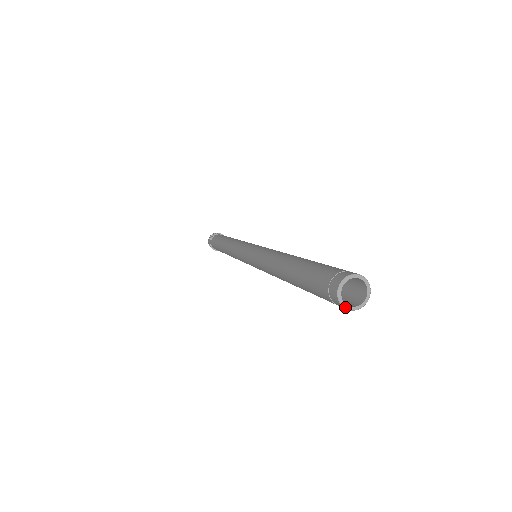
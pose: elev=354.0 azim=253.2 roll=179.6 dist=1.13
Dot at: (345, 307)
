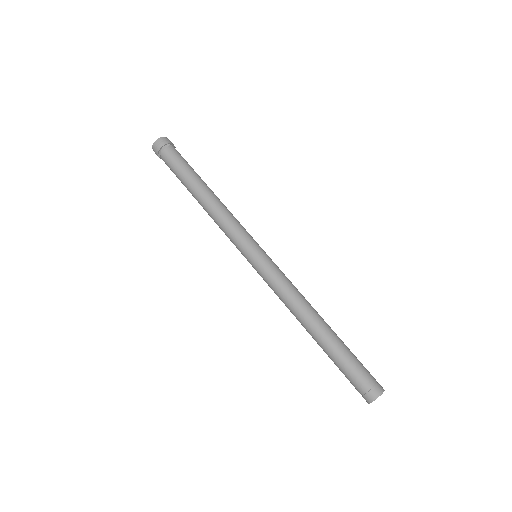
Dot at: (369, 403)
